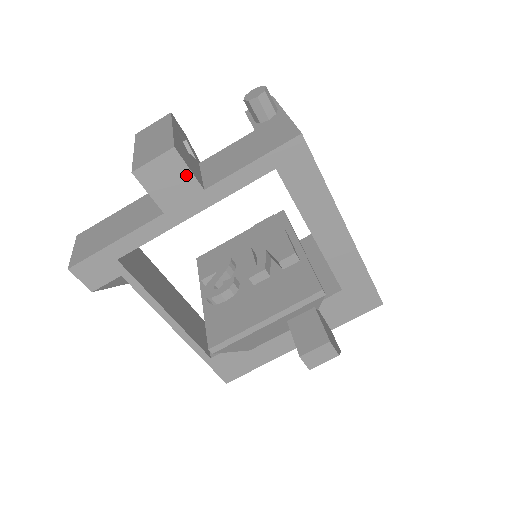
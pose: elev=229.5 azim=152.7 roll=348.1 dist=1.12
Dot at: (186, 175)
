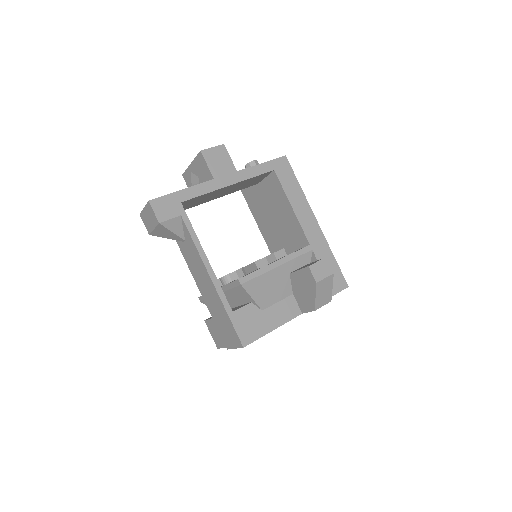
Dot at: (228, 160)
